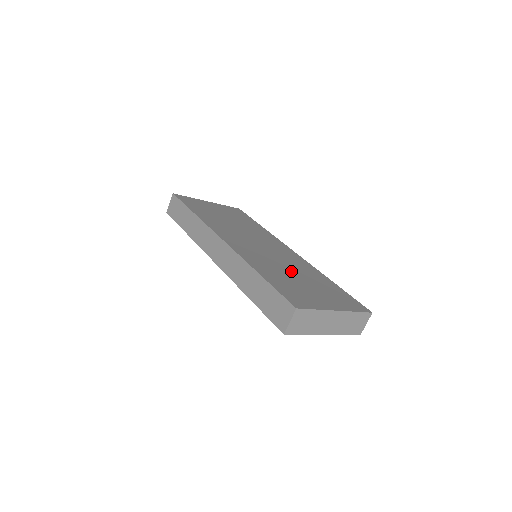
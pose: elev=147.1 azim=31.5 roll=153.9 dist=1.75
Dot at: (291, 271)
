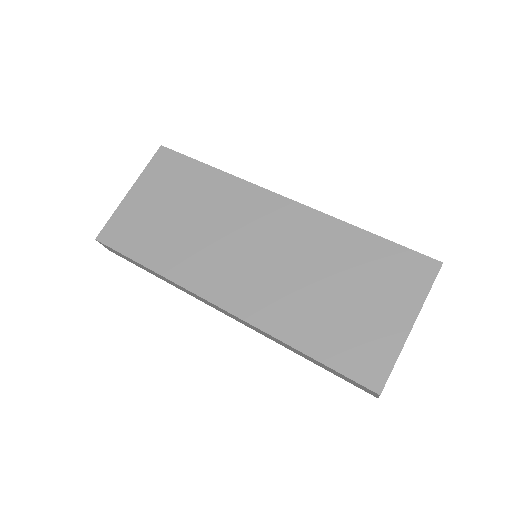
Dot at: (319, 281)
